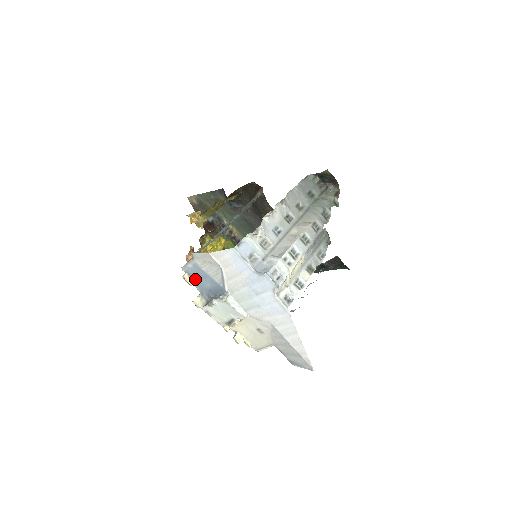
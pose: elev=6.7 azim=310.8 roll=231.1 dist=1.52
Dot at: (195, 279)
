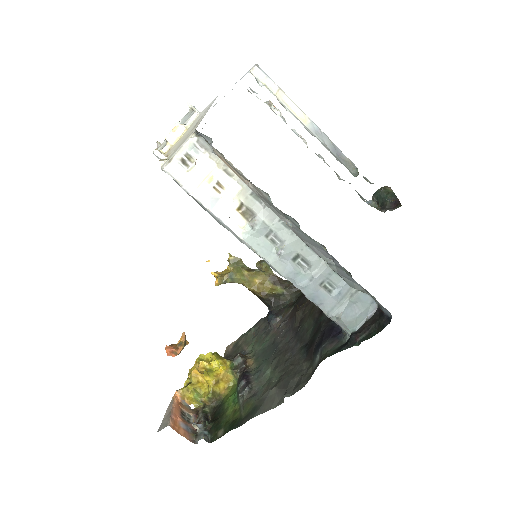
Dot at: occluded
